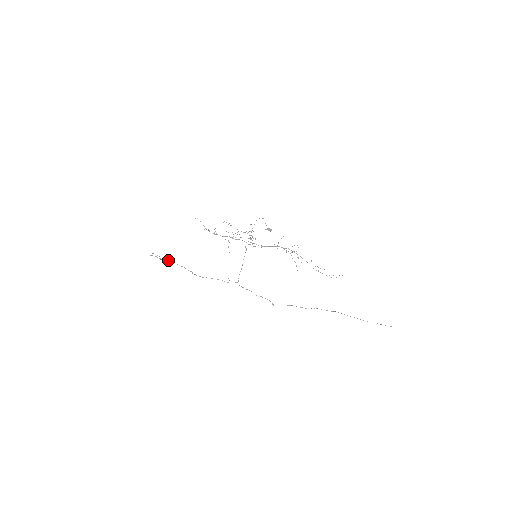
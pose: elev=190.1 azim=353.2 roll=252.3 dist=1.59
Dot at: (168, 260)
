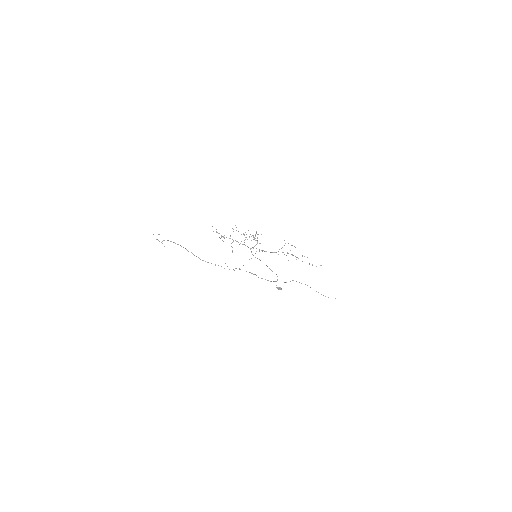
Dot at: occluded
